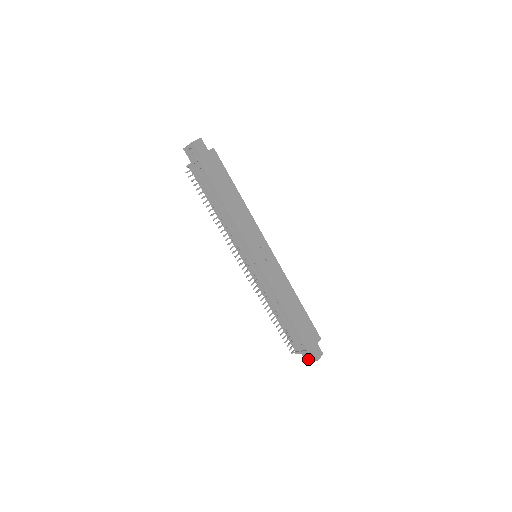
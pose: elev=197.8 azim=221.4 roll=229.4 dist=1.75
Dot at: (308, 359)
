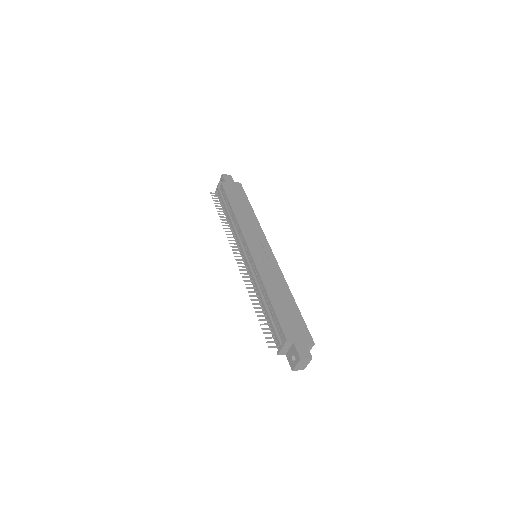
Dot at: (293, 364)
